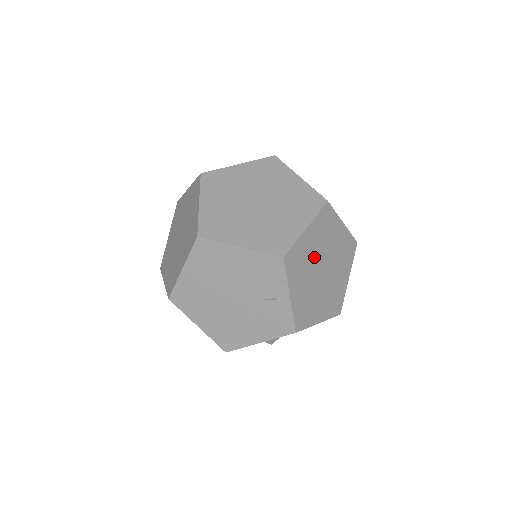
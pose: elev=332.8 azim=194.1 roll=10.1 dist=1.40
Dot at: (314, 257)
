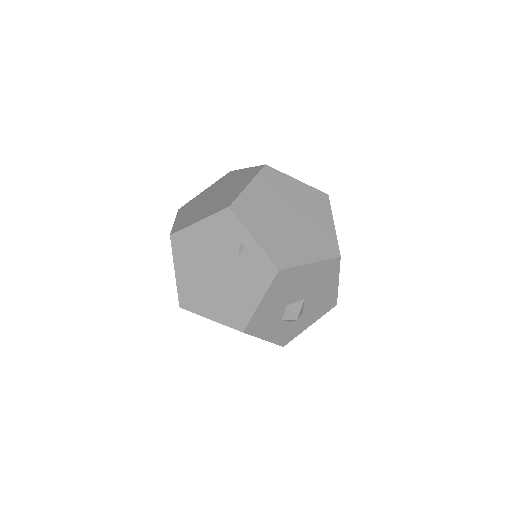
Dot at: (271, 207)
